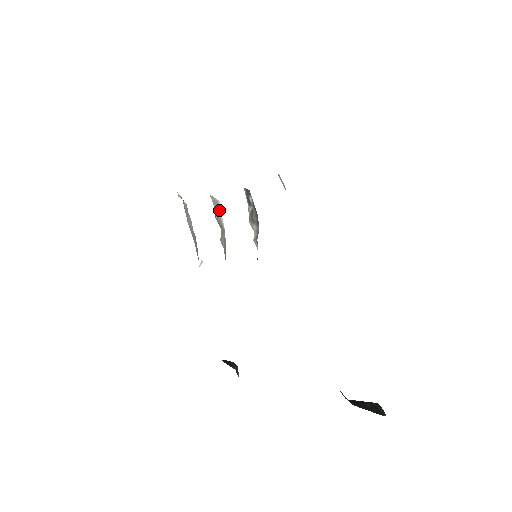
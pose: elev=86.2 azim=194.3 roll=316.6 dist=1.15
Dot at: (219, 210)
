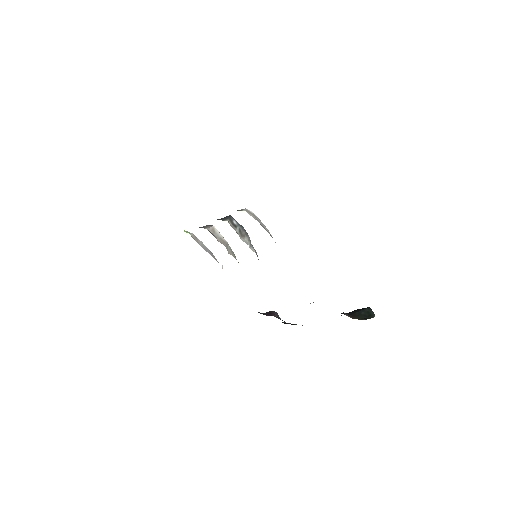
Dot at: (217, 232)
